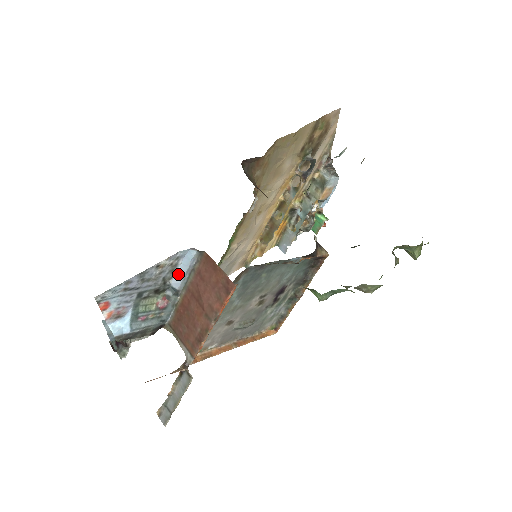
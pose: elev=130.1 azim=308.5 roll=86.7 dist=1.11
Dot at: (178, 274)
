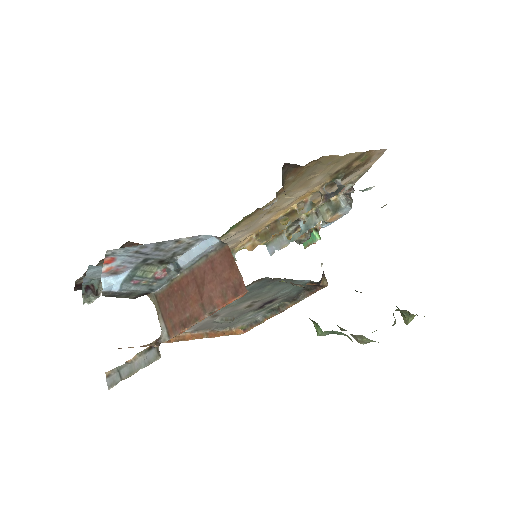
Dot at: (189, 253)
